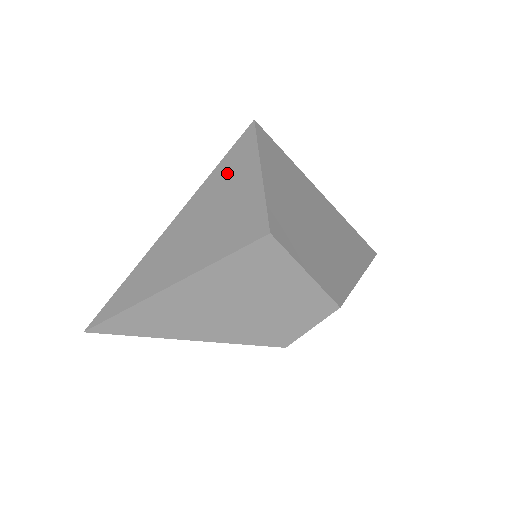
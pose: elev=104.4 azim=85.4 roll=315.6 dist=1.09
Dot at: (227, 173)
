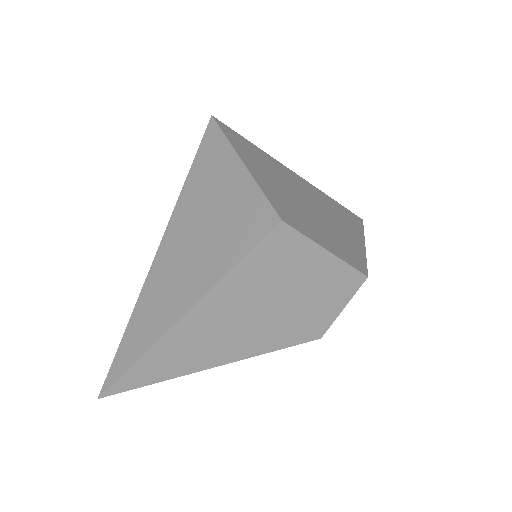
Dot at: (203, 177)
